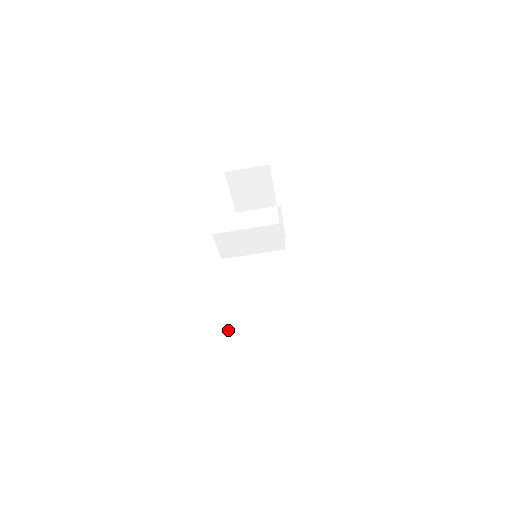
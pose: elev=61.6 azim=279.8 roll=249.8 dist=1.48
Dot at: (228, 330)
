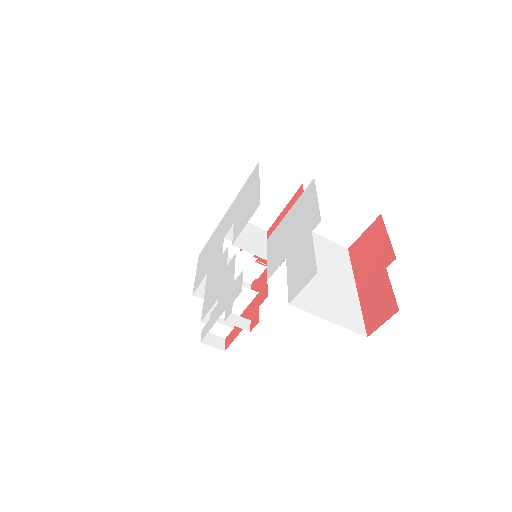
Dot at: occluded
